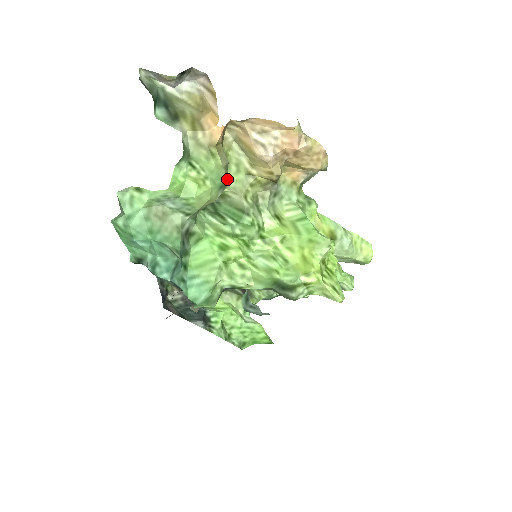
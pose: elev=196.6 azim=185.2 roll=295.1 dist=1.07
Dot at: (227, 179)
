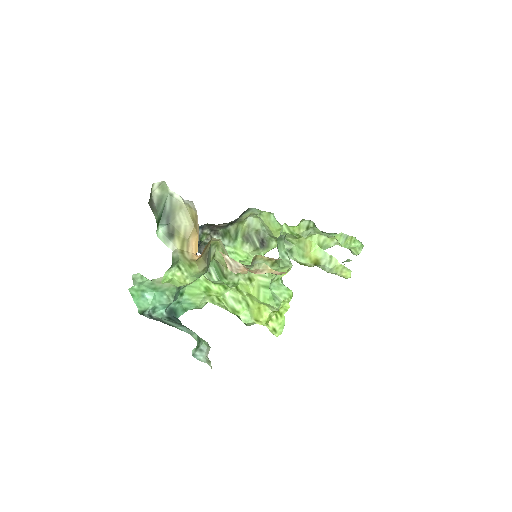
Dot at: (216, 254)
